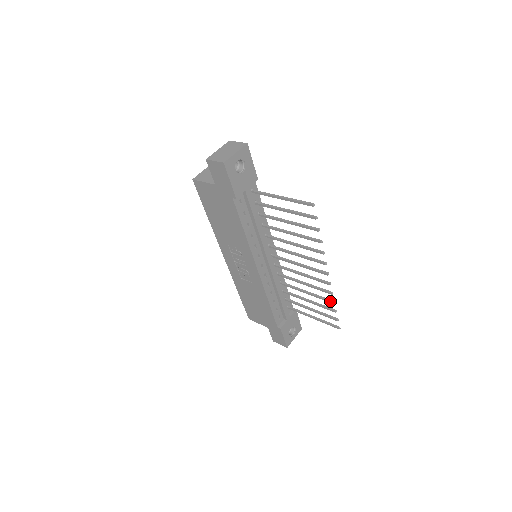
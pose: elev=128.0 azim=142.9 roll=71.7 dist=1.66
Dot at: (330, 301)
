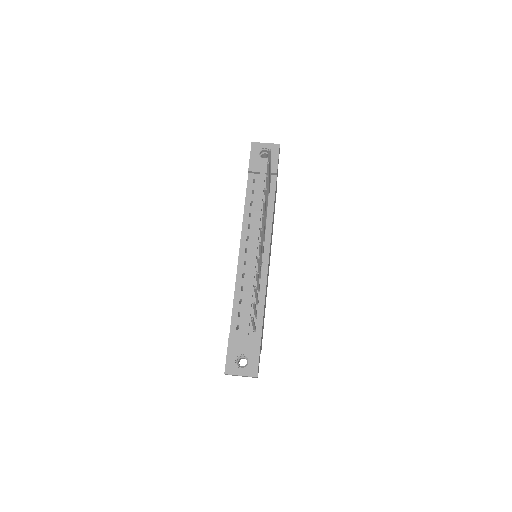
Dot at: (256, 272)
